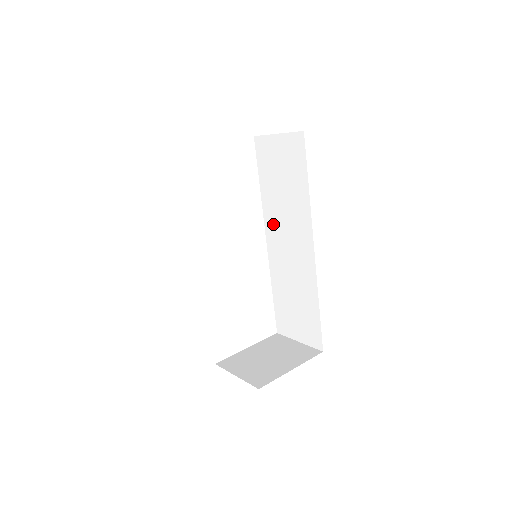
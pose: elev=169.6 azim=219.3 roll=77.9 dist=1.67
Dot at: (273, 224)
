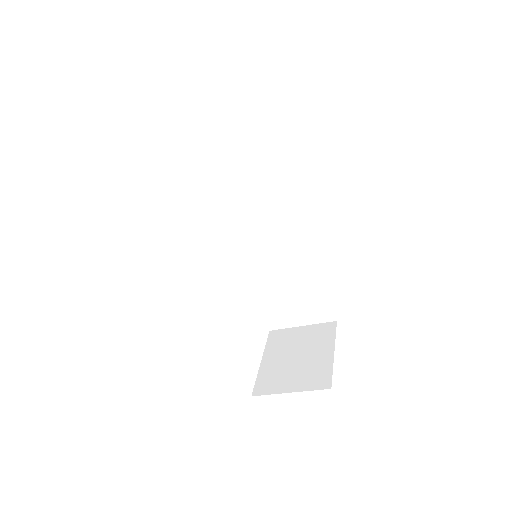
Dot at: (237, 217)
